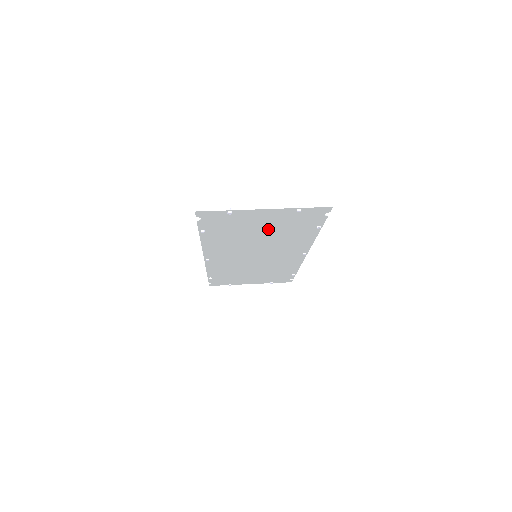
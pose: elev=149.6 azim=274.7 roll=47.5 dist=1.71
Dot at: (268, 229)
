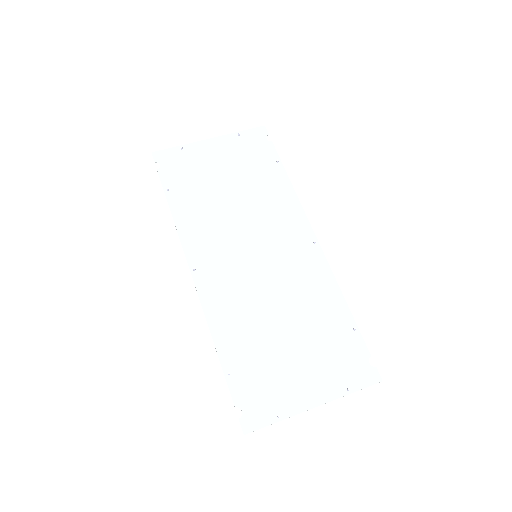
Dot at: (300, 344)
